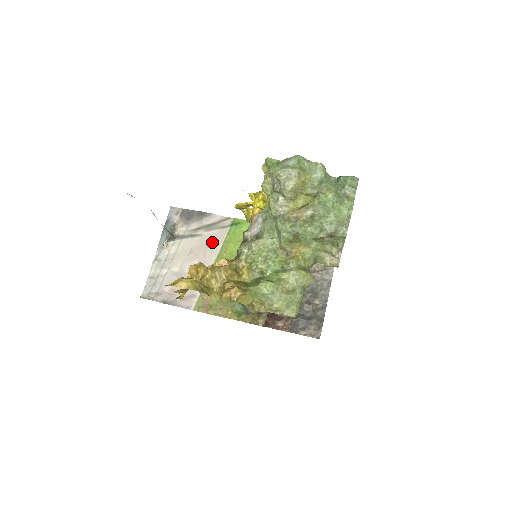
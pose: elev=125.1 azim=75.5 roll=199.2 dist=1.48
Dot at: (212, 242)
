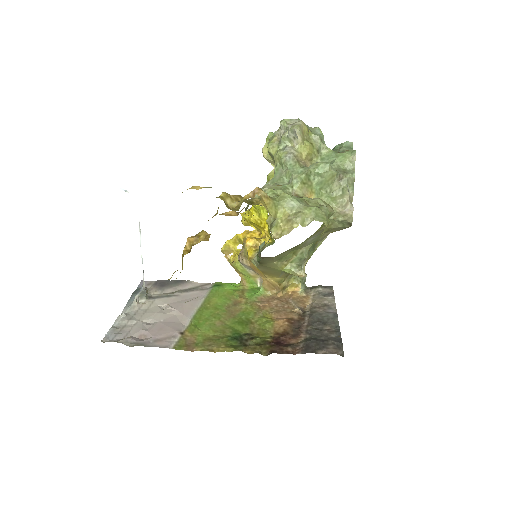
Dot at: (192, 299)
